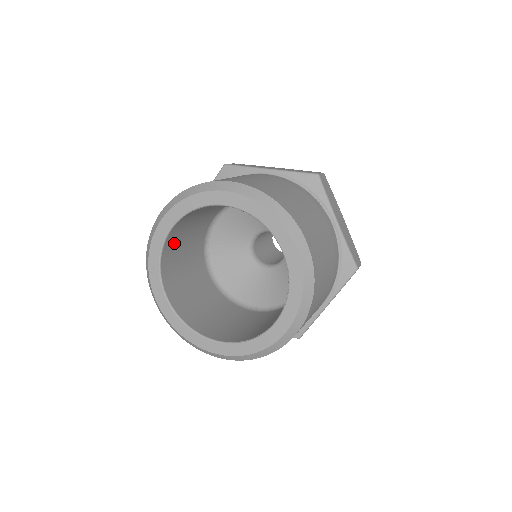
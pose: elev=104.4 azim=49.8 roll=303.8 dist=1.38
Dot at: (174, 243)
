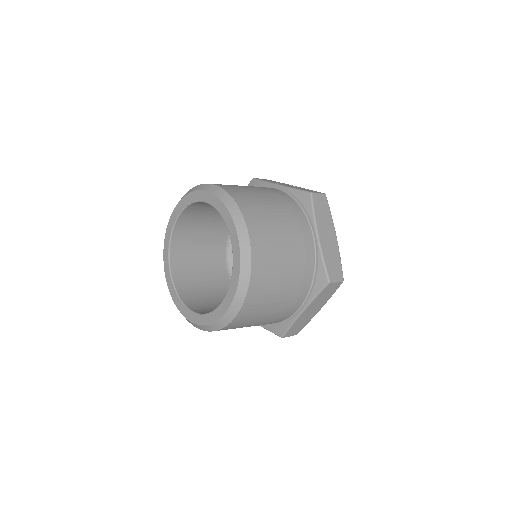
Dot at: occluded
